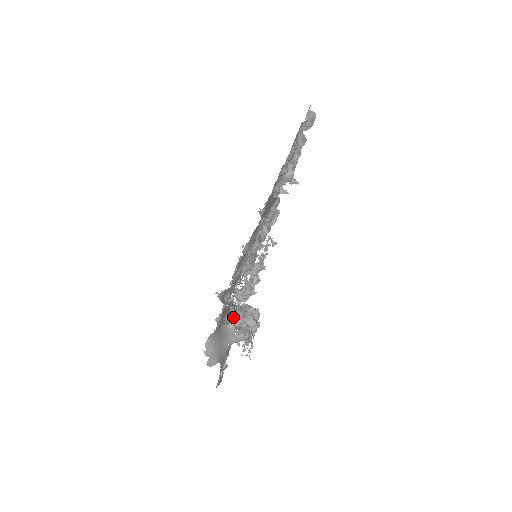
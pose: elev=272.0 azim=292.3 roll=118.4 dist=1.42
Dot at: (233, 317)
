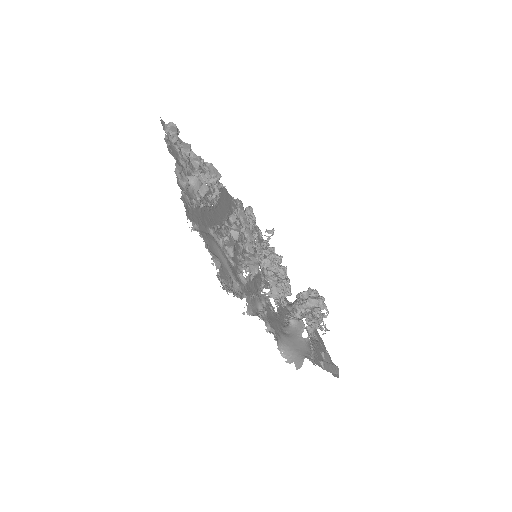
Dot at: occluded
